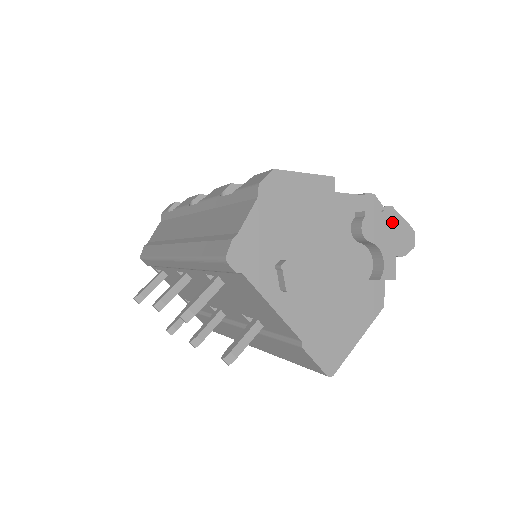
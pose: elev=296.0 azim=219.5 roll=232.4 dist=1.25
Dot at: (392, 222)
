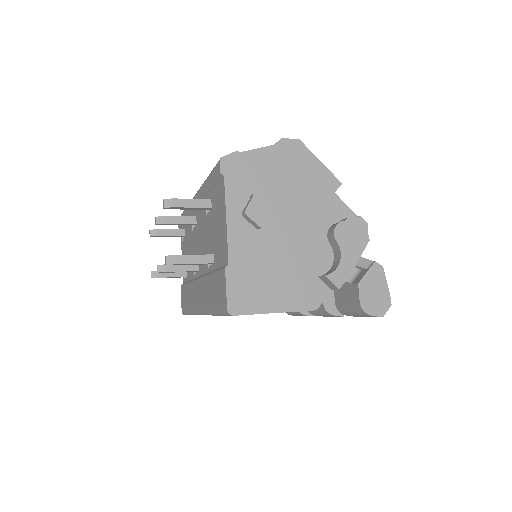
Dot at: occluded
